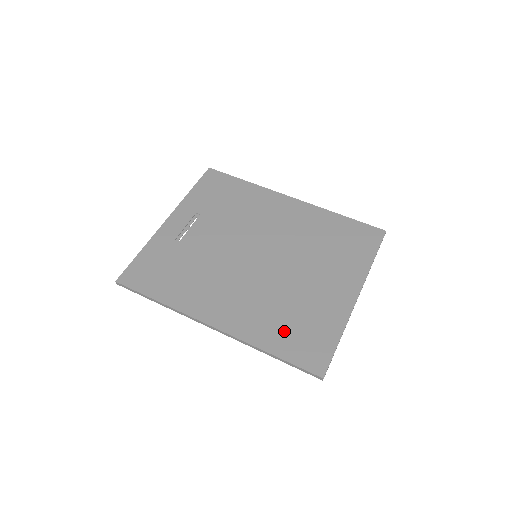
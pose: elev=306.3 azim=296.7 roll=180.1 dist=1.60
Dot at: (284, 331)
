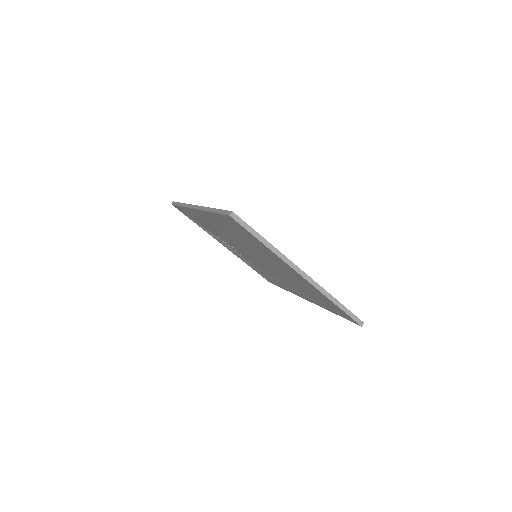
Dot at: occluded
